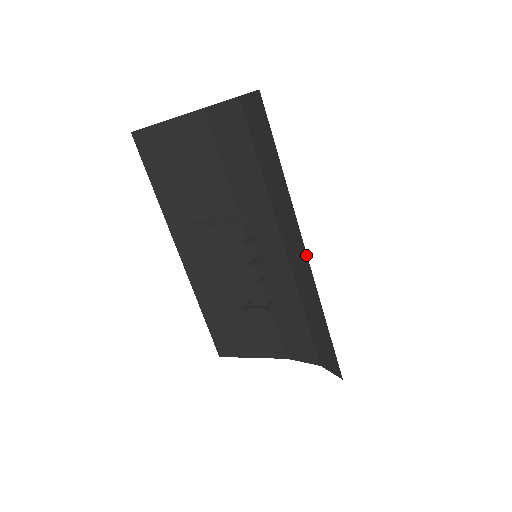
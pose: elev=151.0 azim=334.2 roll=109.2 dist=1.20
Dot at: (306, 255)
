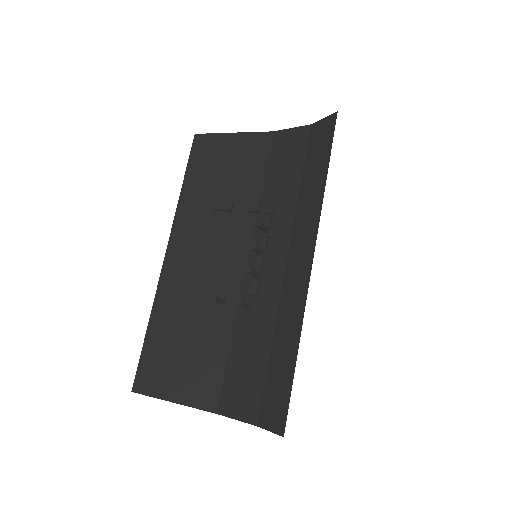
Dot at: (311, 264)
